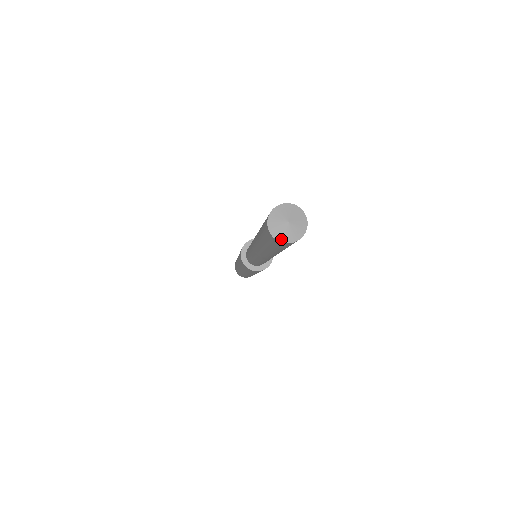
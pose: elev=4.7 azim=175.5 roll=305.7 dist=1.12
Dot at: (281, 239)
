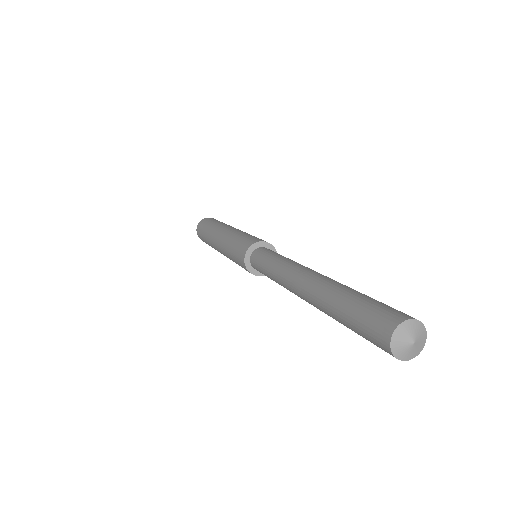
Dot at: (404, 358)
